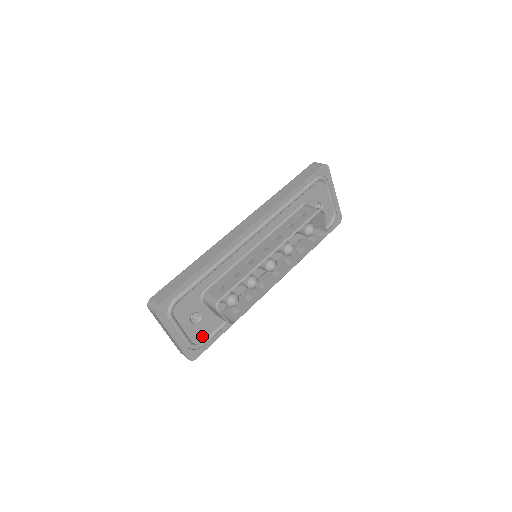
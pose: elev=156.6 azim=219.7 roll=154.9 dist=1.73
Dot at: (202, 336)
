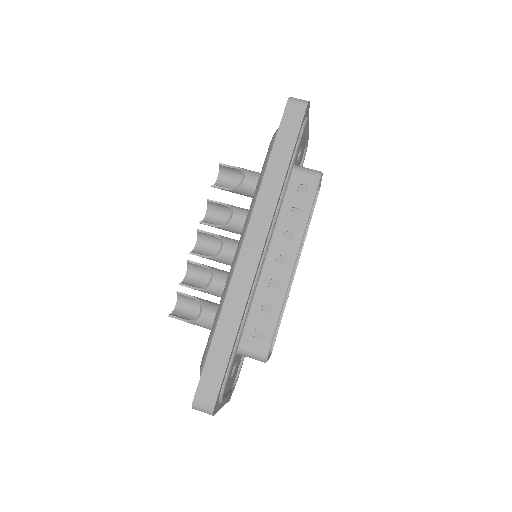
Dot at: (235, 374)
